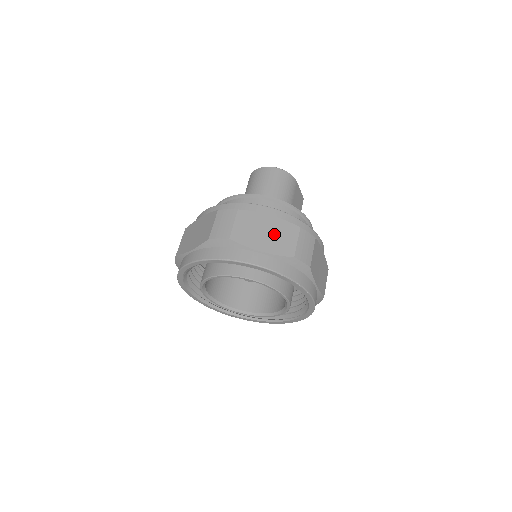
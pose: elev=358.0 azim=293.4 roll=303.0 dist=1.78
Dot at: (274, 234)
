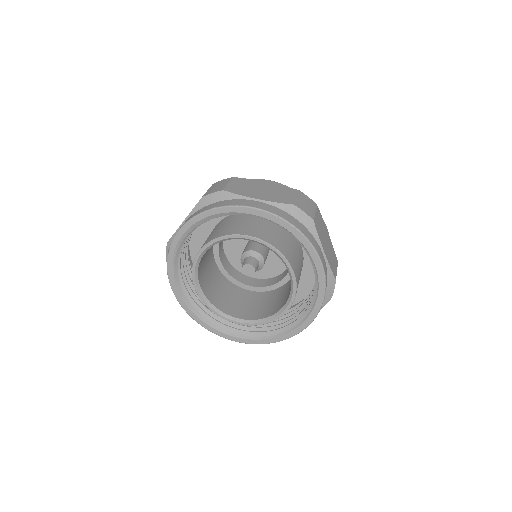
Dot at: (271, 191)
